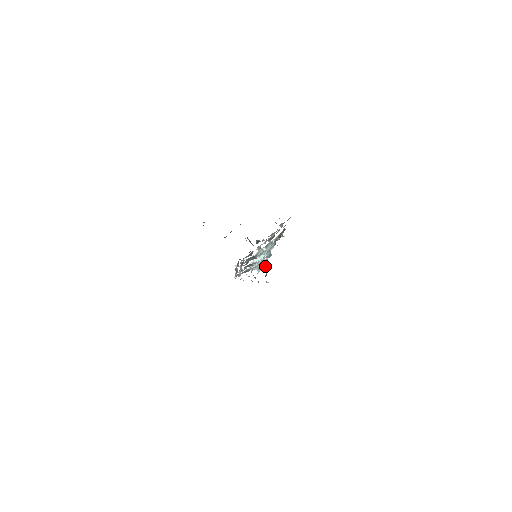
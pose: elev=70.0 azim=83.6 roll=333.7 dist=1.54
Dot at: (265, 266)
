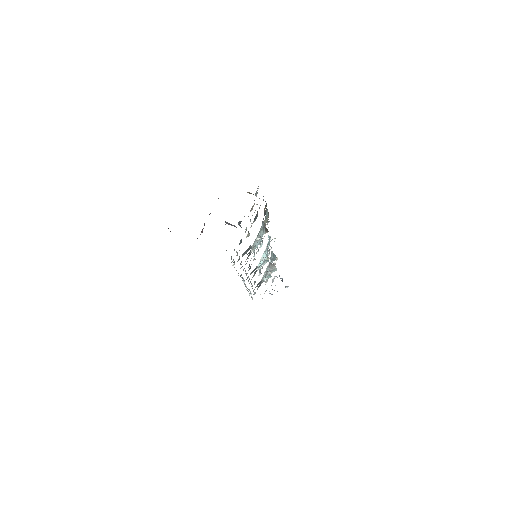
Dot at: occluded
